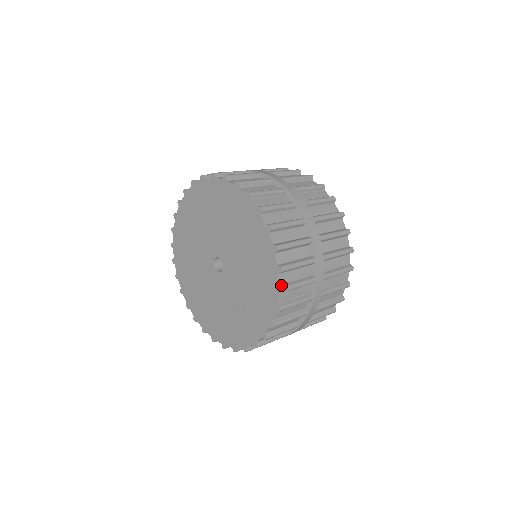
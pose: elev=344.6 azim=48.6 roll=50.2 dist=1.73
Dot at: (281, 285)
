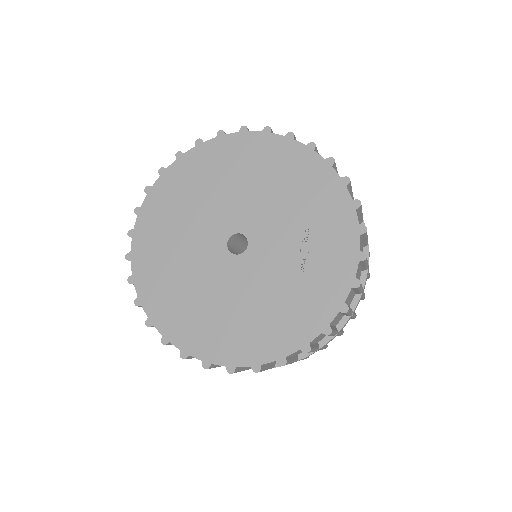
Dot at: (326, 160)
